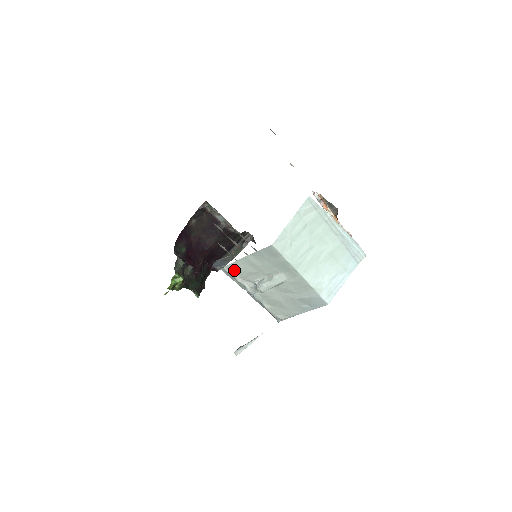
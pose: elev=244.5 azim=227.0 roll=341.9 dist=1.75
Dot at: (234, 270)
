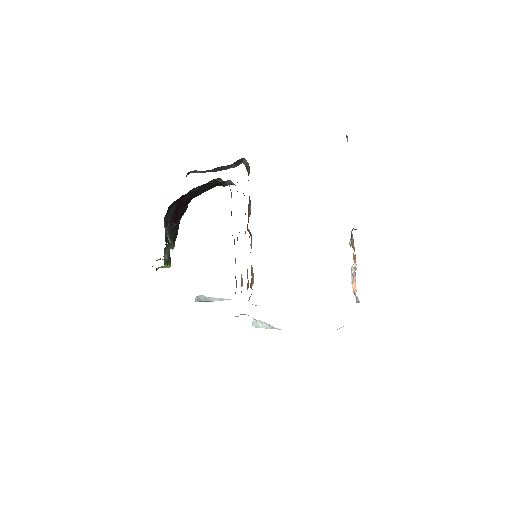
Dot at: occluded
